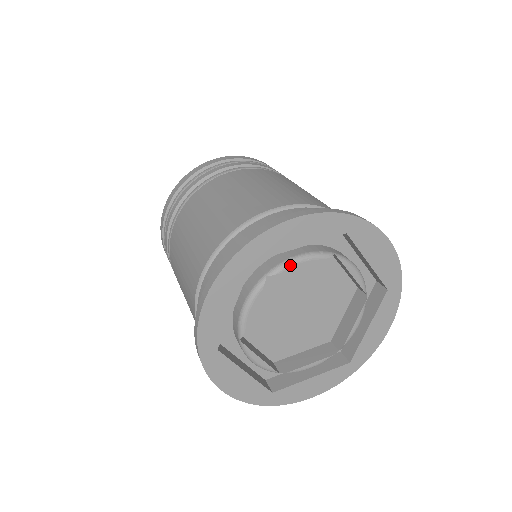
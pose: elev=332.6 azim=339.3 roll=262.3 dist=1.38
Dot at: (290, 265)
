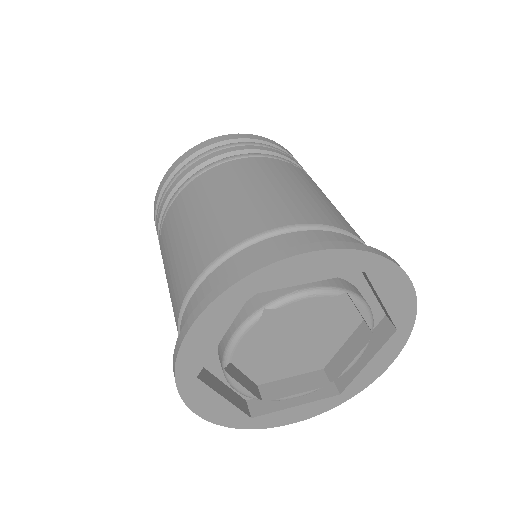
Dot at: (293, 300)
